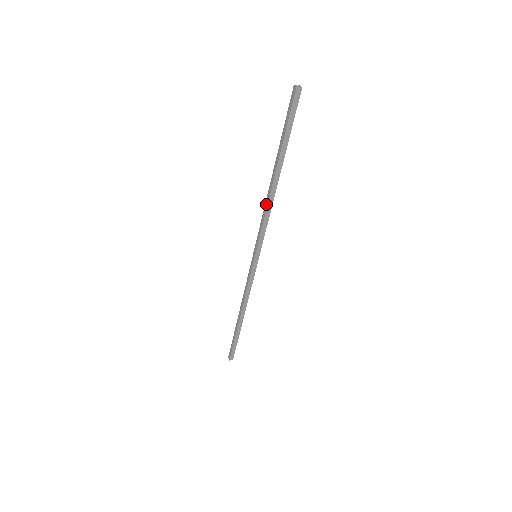
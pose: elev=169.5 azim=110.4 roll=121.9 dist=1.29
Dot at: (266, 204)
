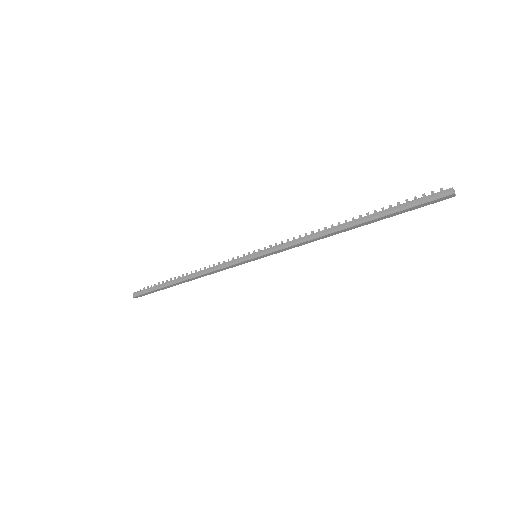
Dot at: (316, 236)
